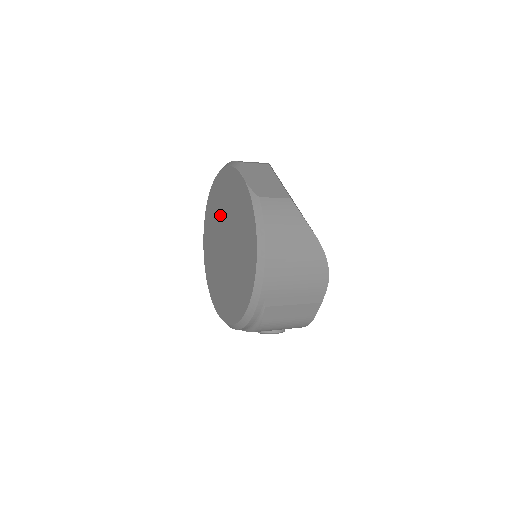
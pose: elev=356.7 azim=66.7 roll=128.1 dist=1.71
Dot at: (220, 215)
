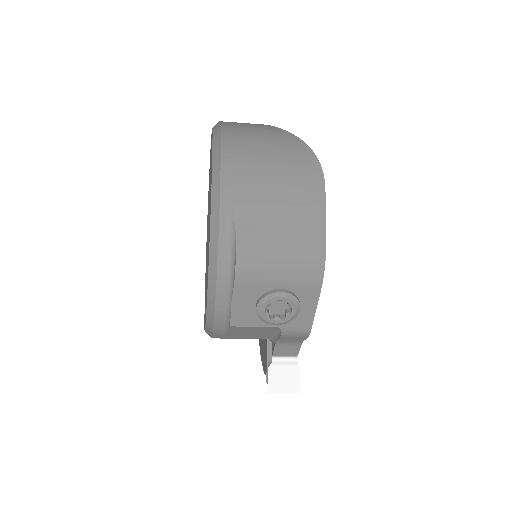
Dot at: occluded
